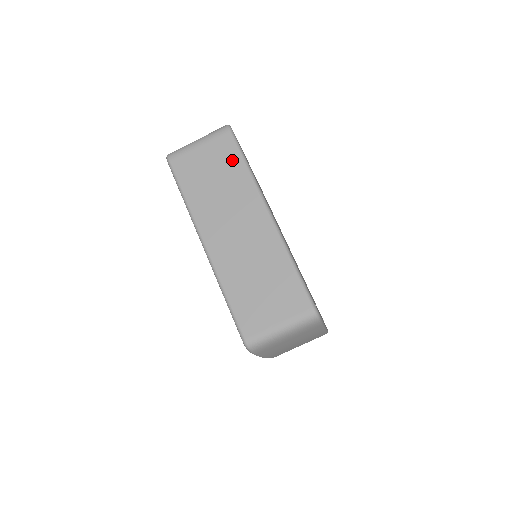
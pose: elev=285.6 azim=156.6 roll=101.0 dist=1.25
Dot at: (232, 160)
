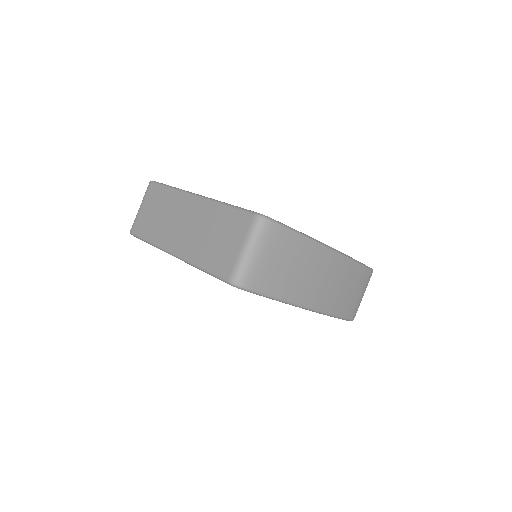
Dot at: (161, 194)
